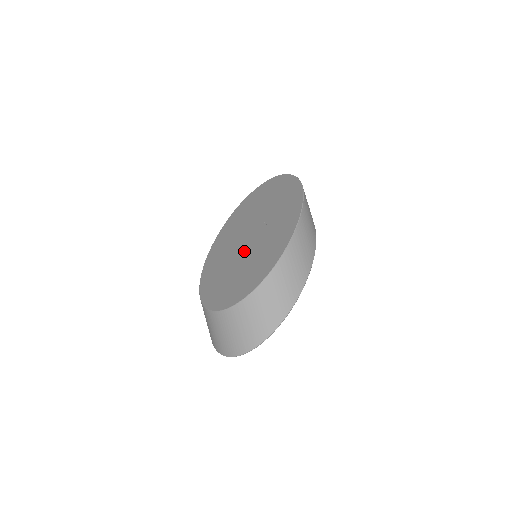
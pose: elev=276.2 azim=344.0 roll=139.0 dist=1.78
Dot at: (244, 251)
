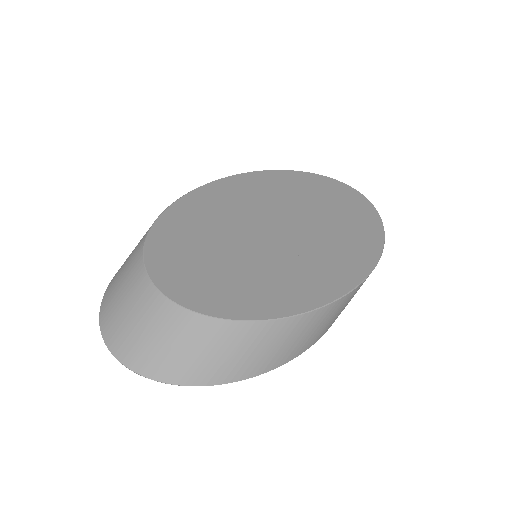
Dot at: (253, 241)
